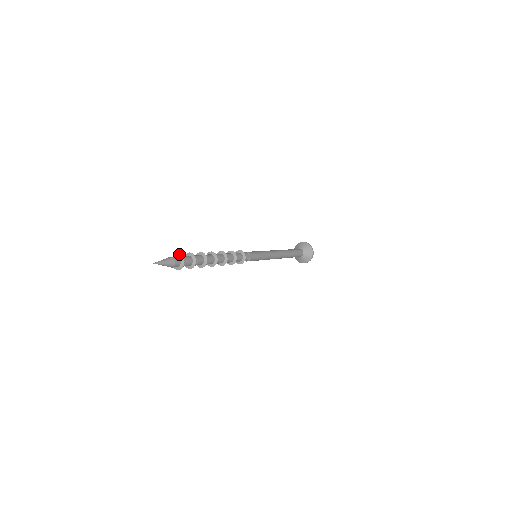
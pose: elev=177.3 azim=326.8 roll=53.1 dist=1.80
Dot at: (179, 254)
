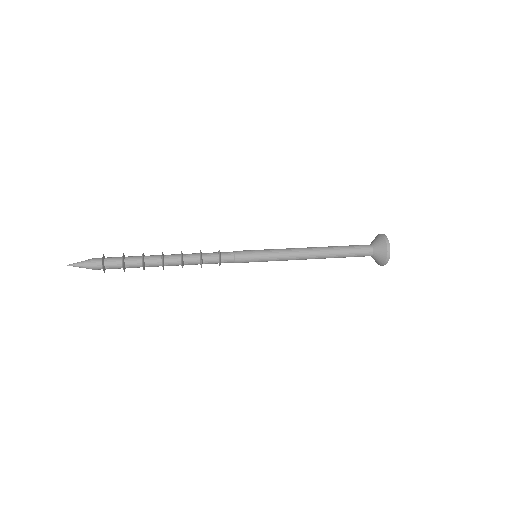
Dot at: (103, 255)
